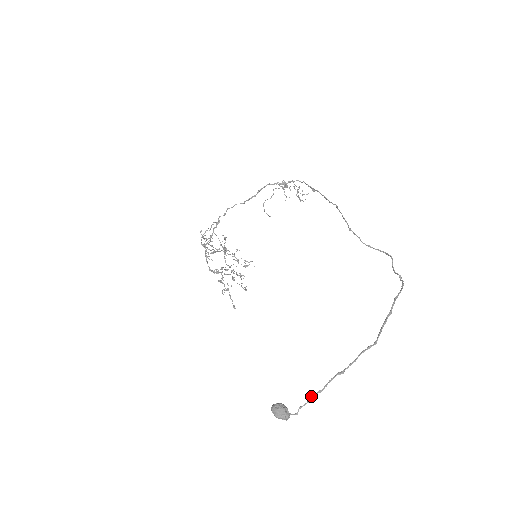
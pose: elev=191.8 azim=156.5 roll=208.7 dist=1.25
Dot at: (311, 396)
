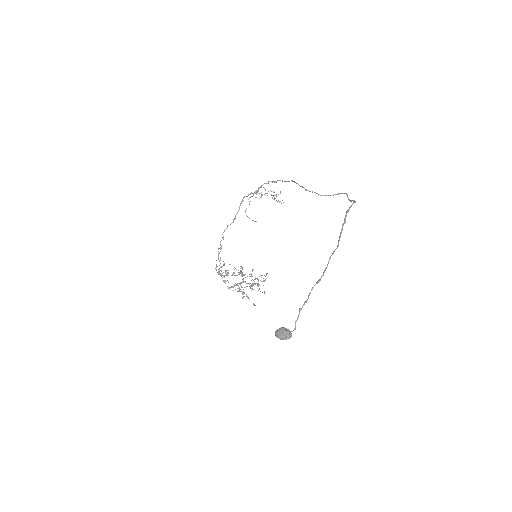
Dot at: (300, 308)
